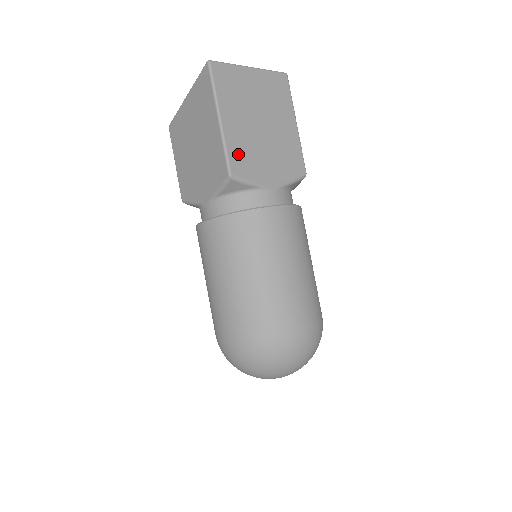
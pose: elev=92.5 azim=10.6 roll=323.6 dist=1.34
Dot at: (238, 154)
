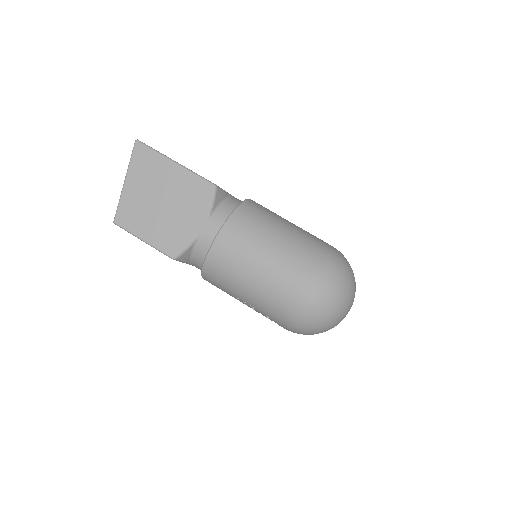
Dot at: occluded
